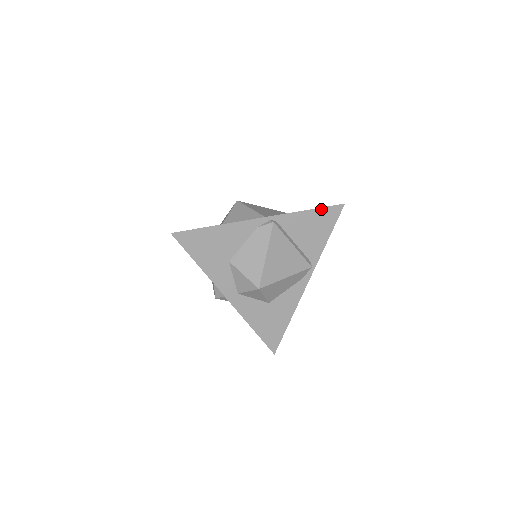
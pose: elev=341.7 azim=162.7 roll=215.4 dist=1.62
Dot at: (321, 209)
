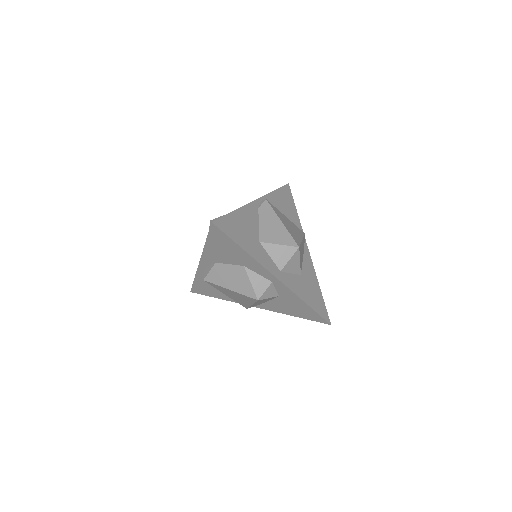
Dot at: (280, 189)
